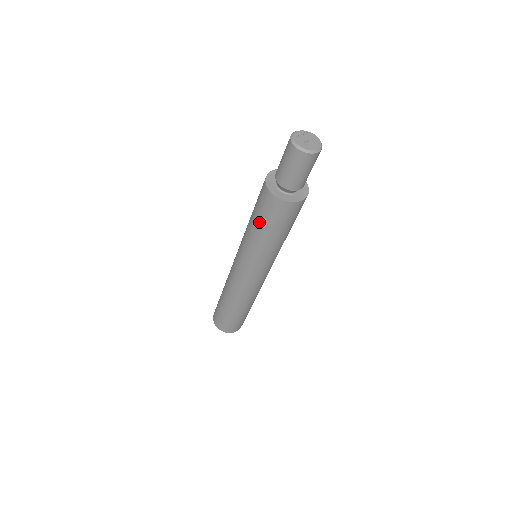
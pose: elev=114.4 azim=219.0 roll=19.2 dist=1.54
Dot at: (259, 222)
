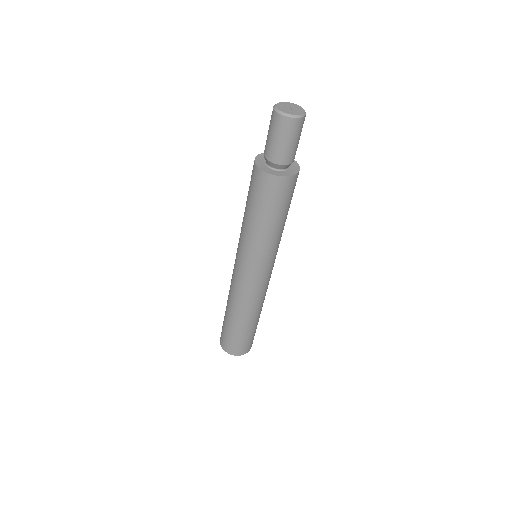
Dot at: (266, 213)
